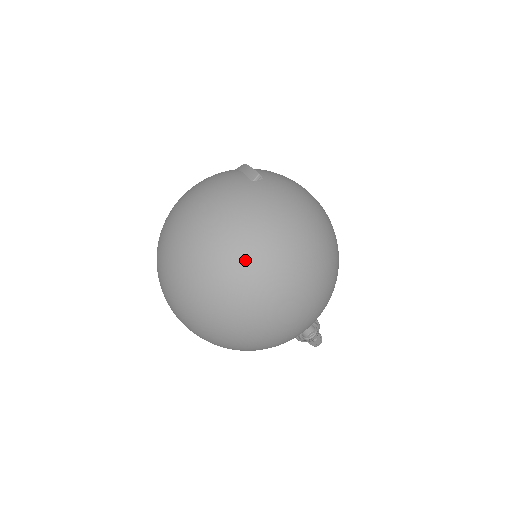
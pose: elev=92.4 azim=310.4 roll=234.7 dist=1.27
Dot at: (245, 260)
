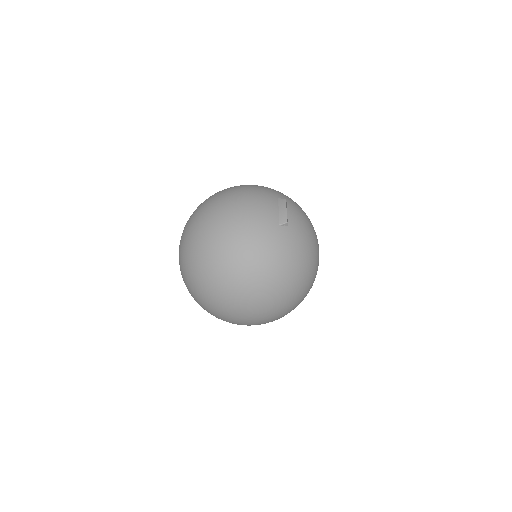
Dot at: (238, 279)
